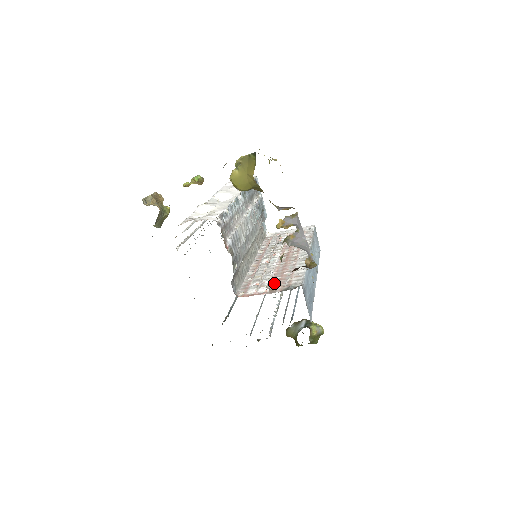
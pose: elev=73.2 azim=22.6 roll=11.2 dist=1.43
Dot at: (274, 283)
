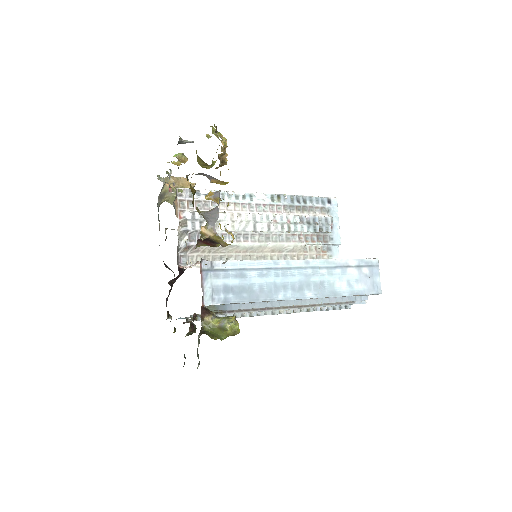
Dot at: occluded
